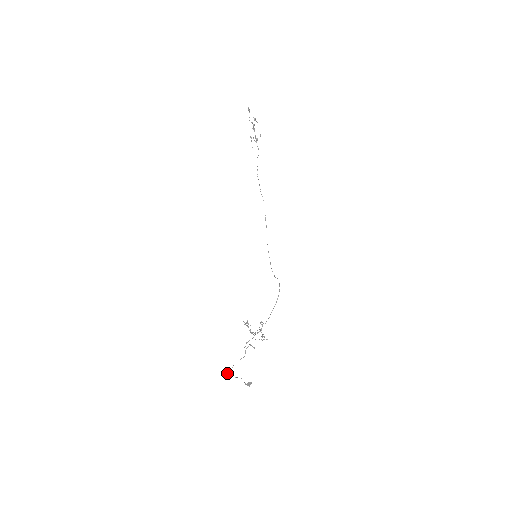
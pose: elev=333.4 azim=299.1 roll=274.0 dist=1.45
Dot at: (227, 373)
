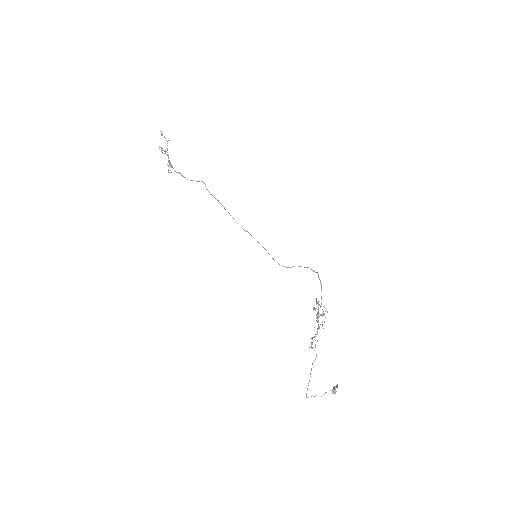
Dot at: (307, 390)
